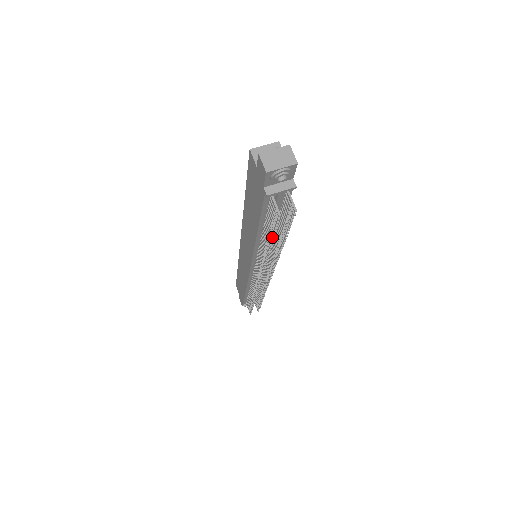
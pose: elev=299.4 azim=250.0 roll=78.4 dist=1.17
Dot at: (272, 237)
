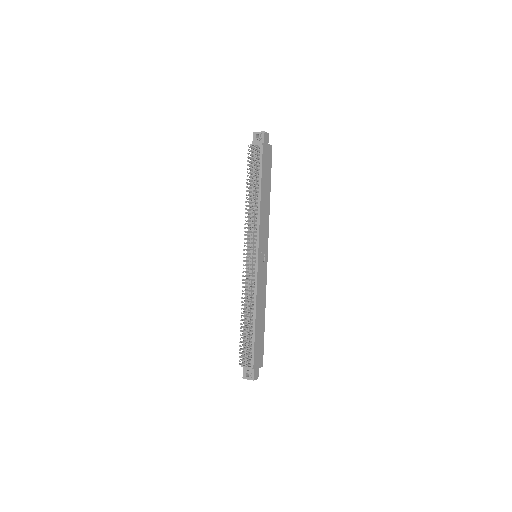
Dot at: (247, 172)
